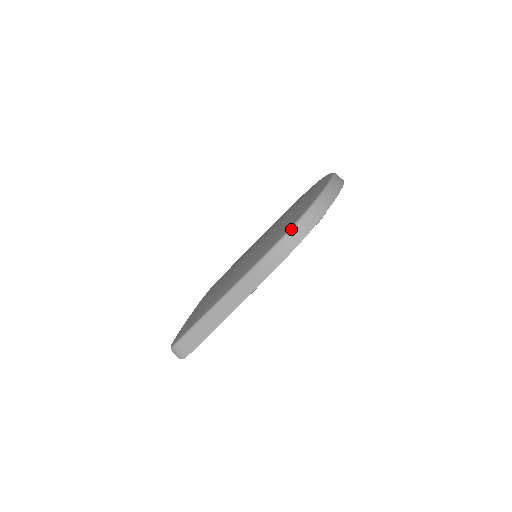
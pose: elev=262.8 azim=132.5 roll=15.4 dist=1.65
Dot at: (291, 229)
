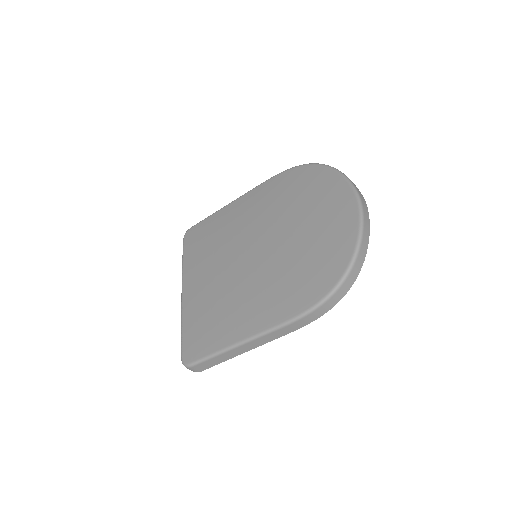
Dot at: (329, 296)
